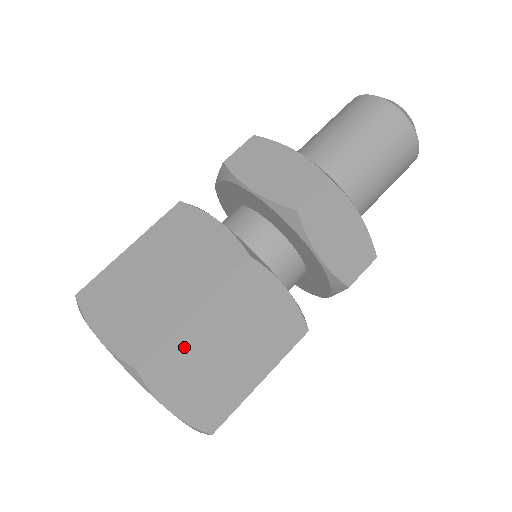
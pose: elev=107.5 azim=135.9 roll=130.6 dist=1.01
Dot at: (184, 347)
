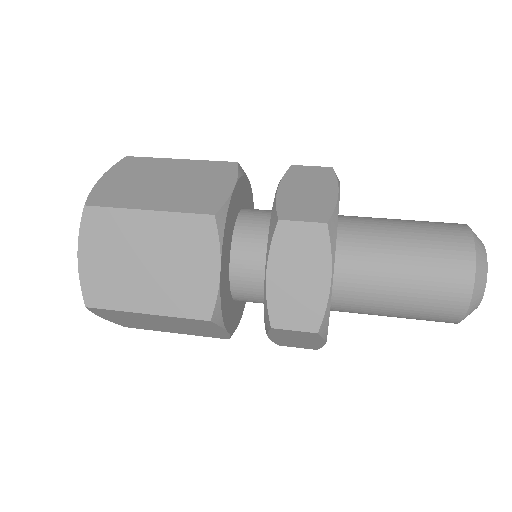
Dot at: (121, 226)
